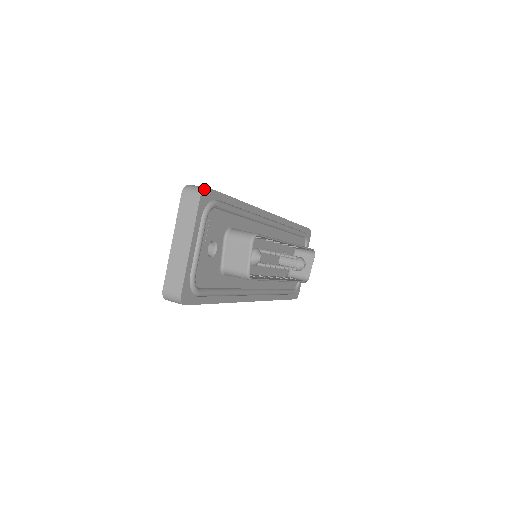
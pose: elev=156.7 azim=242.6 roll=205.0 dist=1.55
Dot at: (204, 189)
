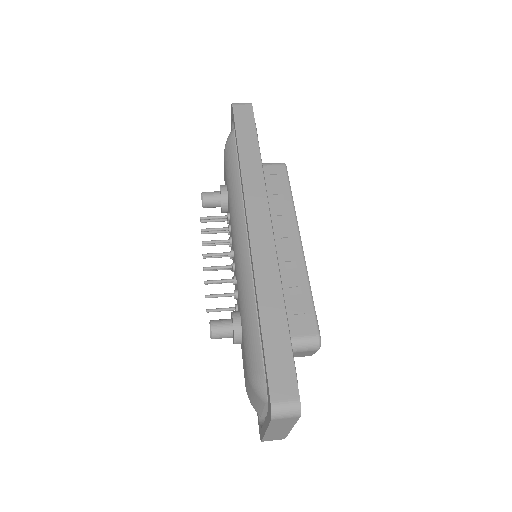
Dot at: (300, 409)
